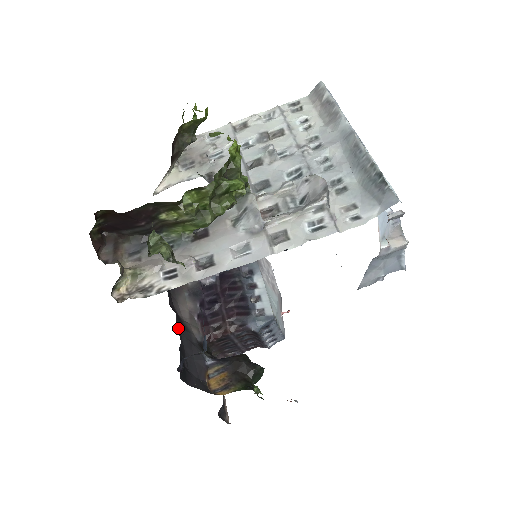
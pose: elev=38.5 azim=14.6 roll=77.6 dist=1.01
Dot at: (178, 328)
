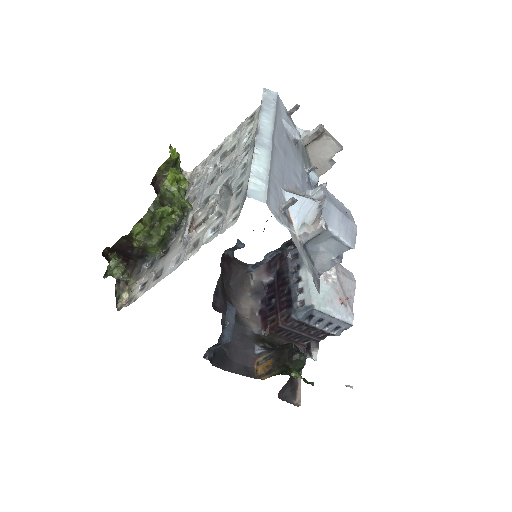
Dot at: (225, 324)
